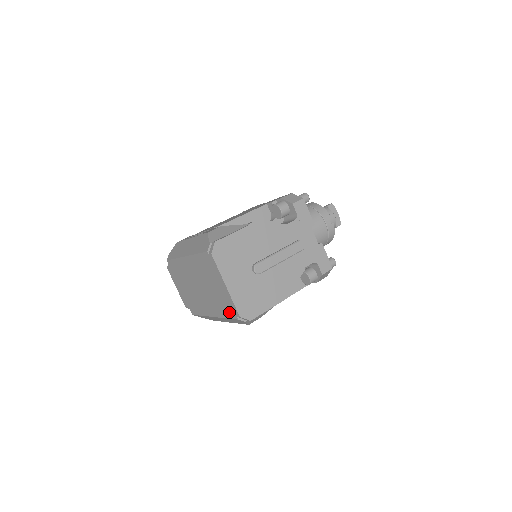
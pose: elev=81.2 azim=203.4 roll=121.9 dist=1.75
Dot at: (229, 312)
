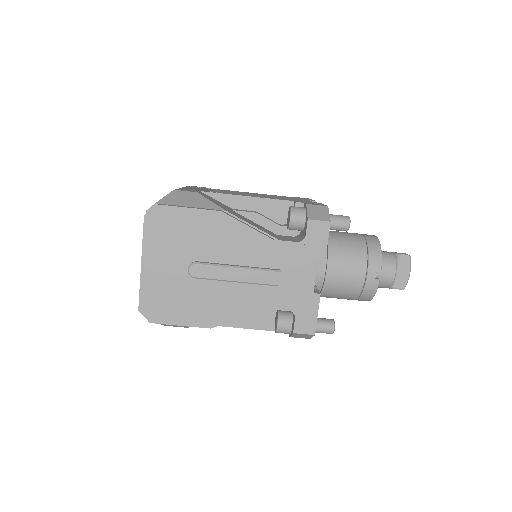
Dot at: occluded
